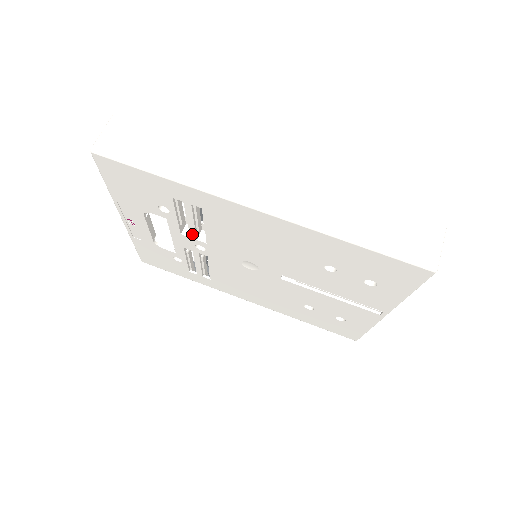
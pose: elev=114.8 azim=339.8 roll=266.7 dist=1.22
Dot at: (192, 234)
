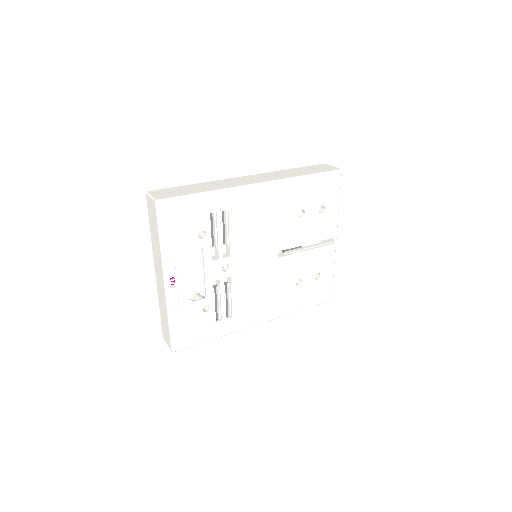
Dot at: (220, 253)
